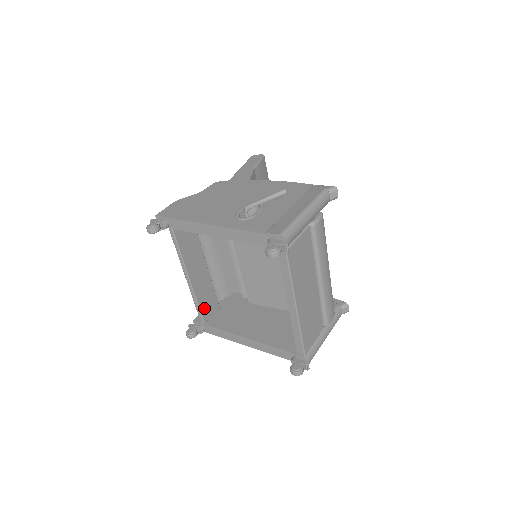
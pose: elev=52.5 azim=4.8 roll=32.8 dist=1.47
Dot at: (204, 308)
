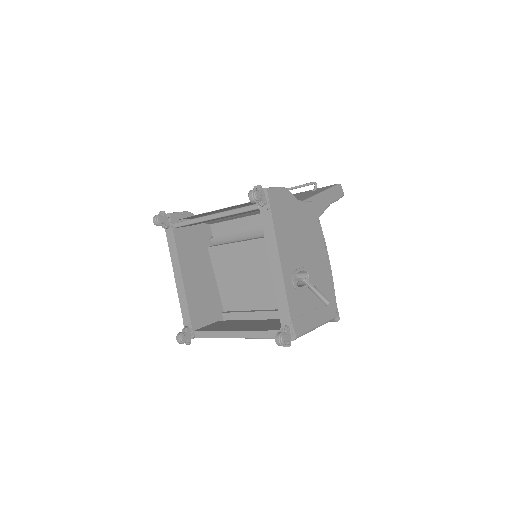
Dot at: (188, 225)
